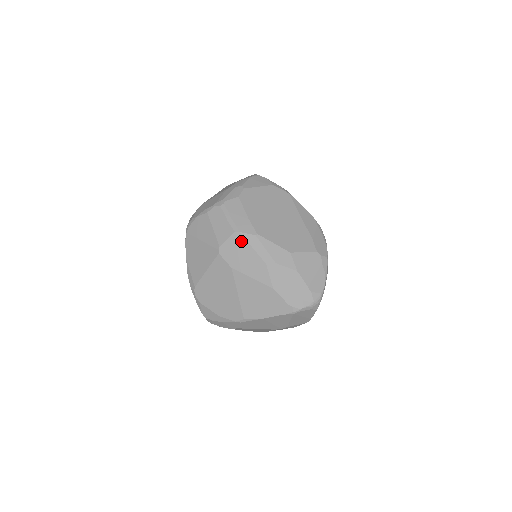
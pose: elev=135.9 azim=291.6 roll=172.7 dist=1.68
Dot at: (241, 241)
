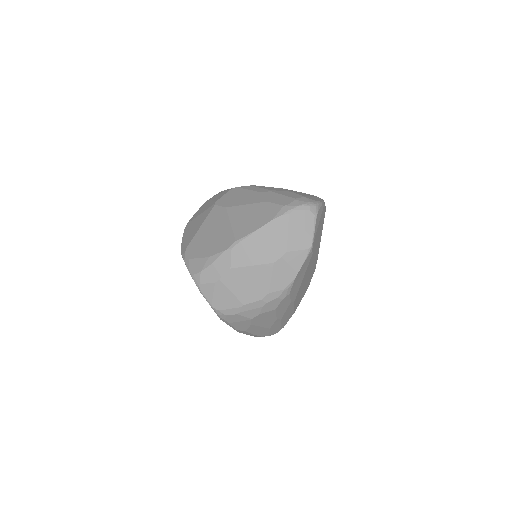
Dot at: (237, 191)
